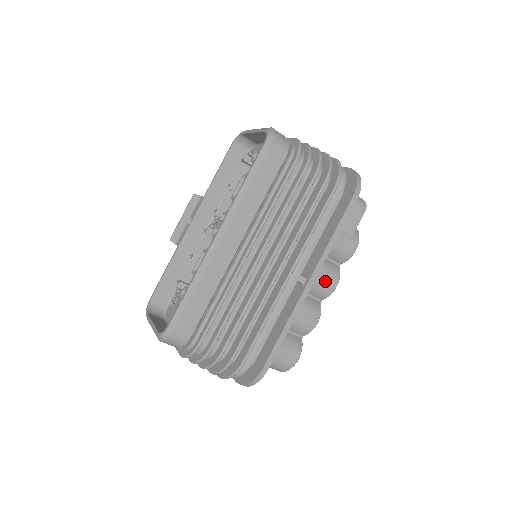
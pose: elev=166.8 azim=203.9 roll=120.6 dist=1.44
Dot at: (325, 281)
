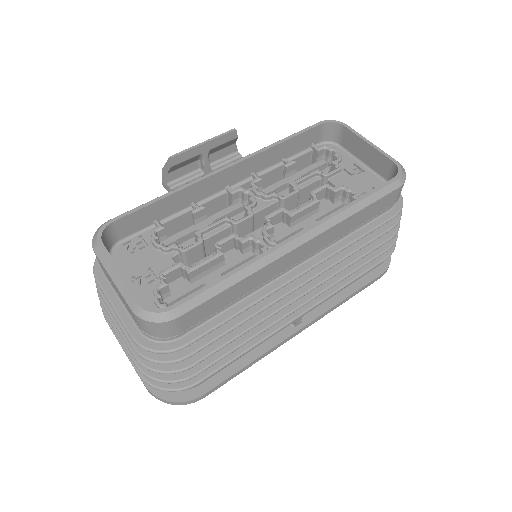
Dot at: occluded
